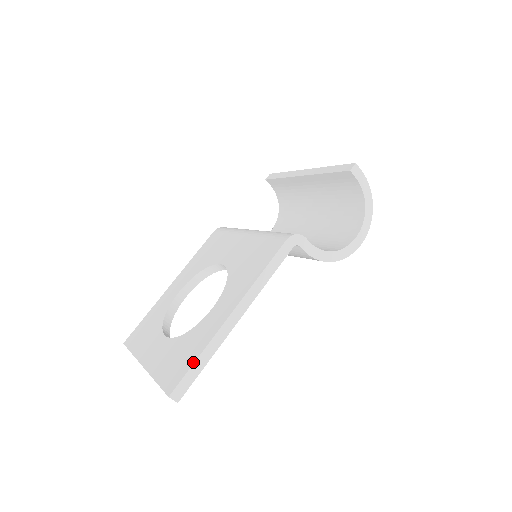
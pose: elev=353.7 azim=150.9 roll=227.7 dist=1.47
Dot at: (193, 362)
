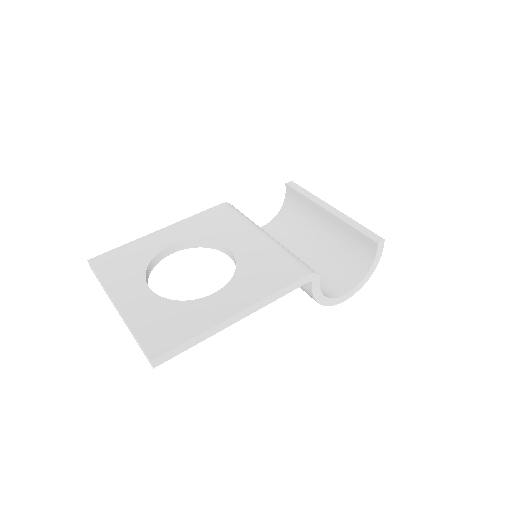
Dot at: (186, 340)
